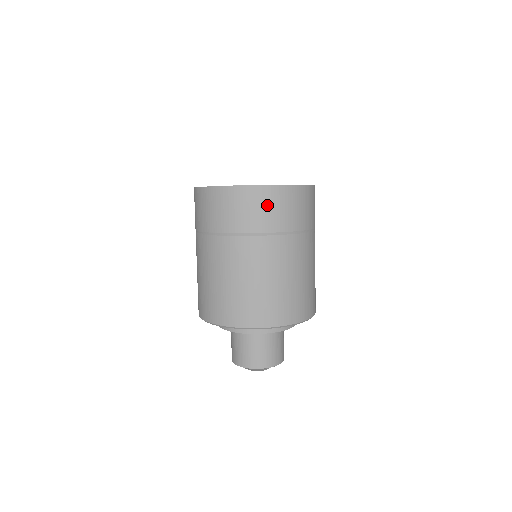
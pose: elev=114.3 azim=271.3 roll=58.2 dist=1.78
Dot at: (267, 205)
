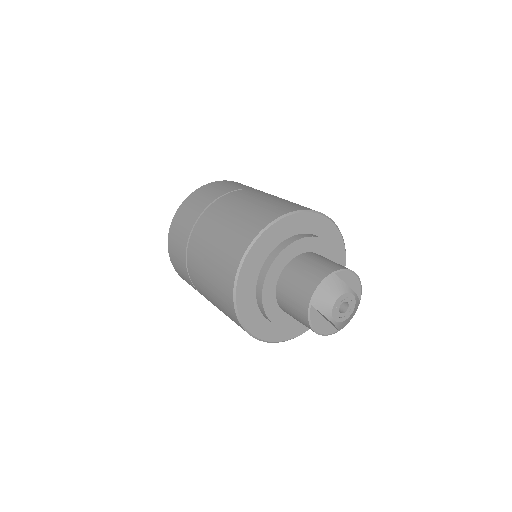
Dot at: (223, 185)
